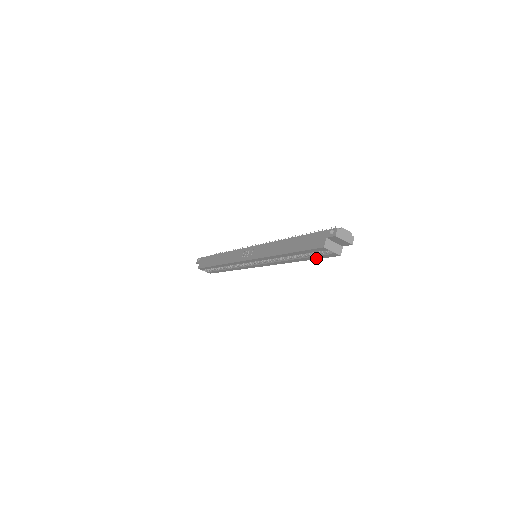
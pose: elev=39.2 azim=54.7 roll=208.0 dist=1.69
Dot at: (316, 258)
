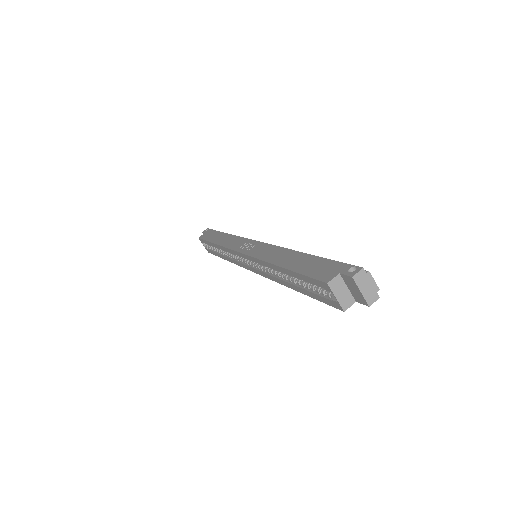
Dot at: (313, 296)
